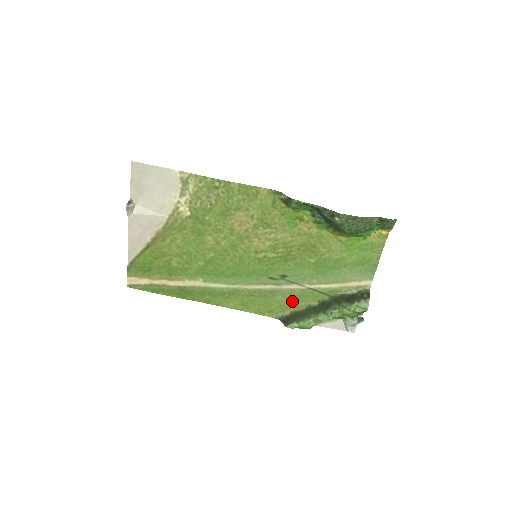
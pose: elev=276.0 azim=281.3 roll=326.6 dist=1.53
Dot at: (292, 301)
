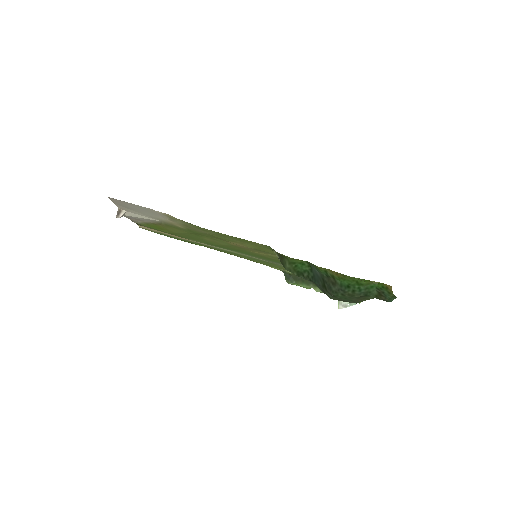
Dot at: occluded
